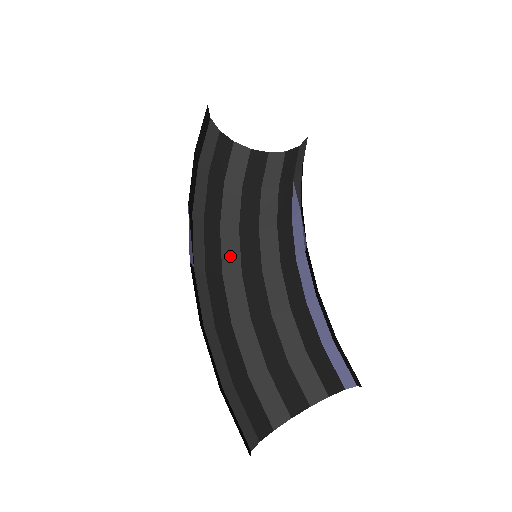
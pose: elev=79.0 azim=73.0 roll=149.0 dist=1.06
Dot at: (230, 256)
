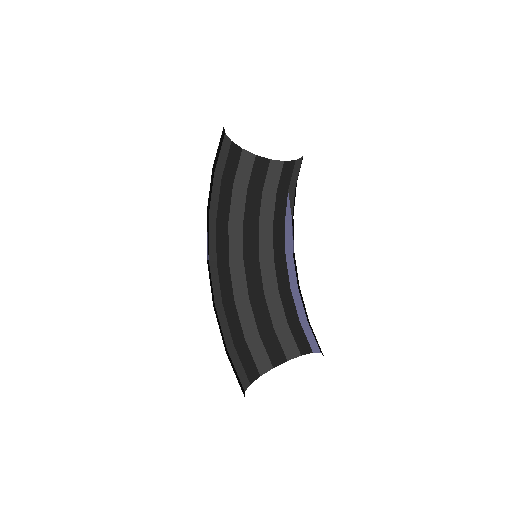
Dot at: (235, 247)
